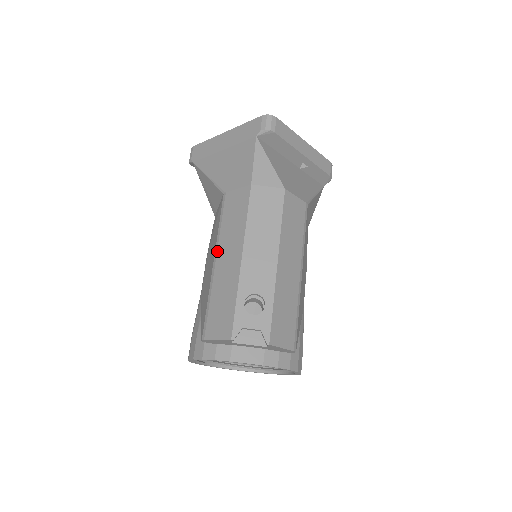
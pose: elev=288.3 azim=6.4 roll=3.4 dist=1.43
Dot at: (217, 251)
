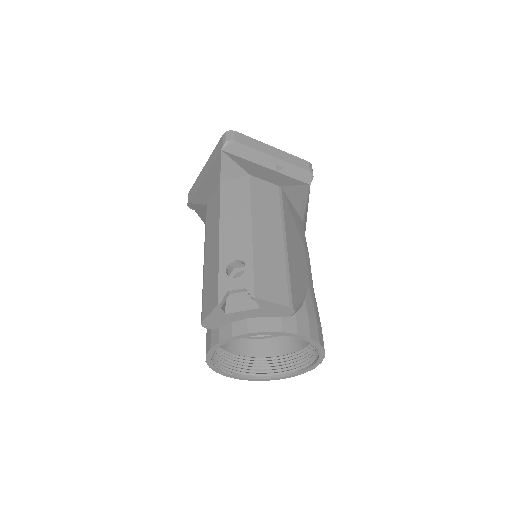
Dot at: (205, 247)
